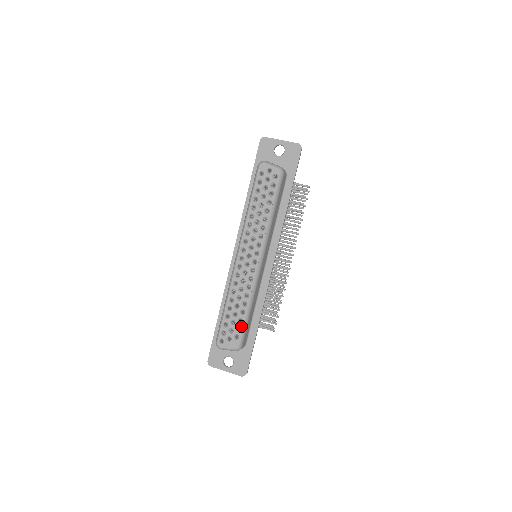
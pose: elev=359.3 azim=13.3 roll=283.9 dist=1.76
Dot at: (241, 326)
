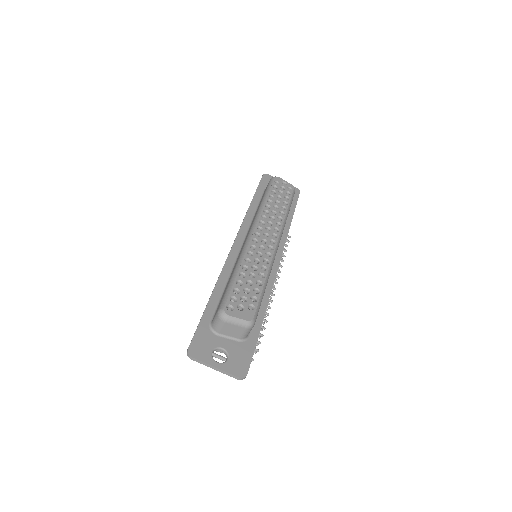
Dot at: (257, 296)
